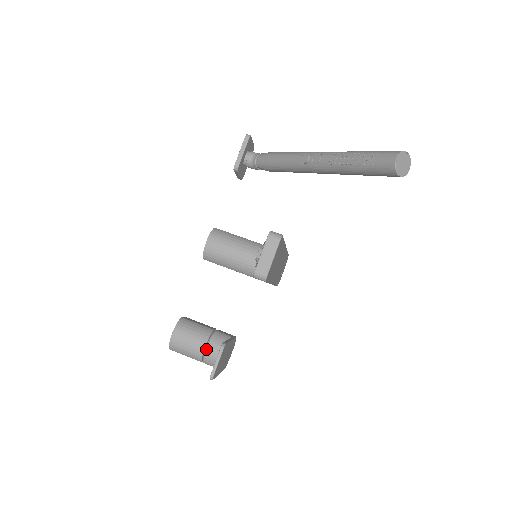
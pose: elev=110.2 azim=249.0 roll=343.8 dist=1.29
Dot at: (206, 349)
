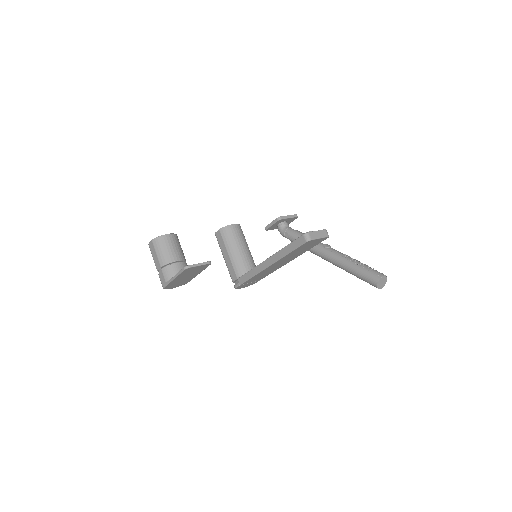
Dot at: (177, 262)
